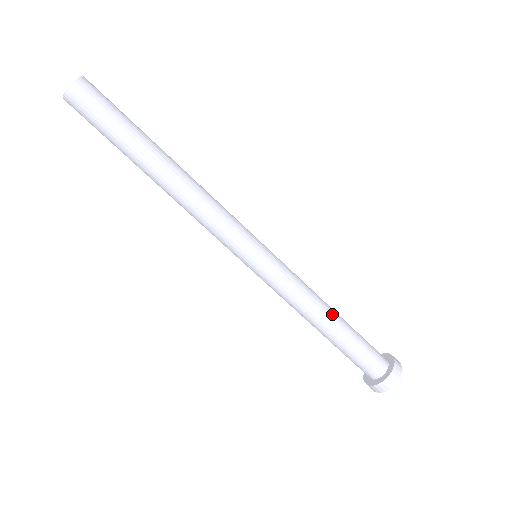
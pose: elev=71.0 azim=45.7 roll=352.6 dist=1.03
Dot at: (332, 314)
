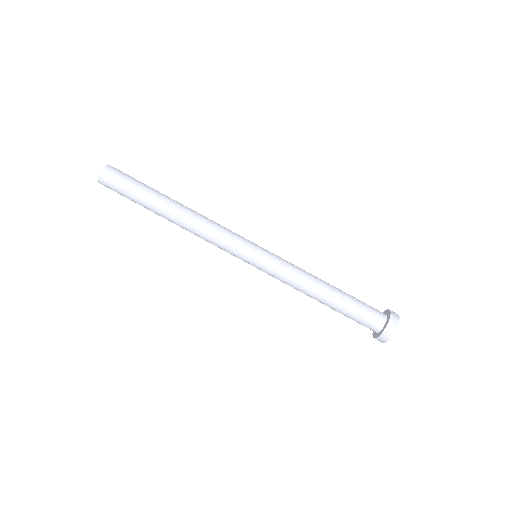
Dot at: (327, 283)
